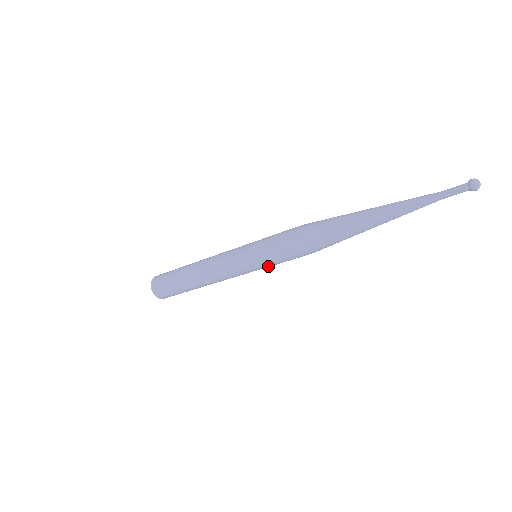
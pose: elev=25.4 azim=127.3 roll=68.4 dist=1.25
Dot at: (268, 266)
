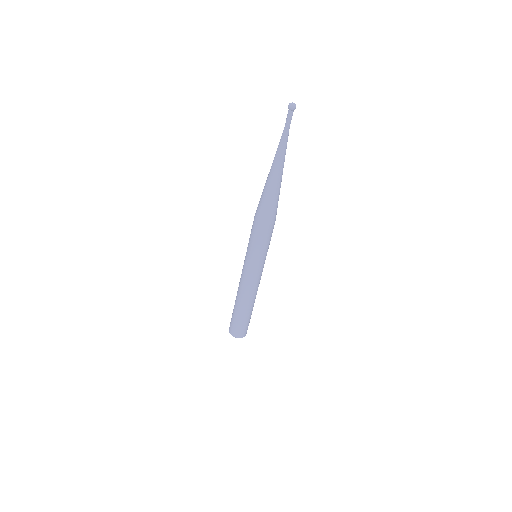
Dot at: (264, 254)
